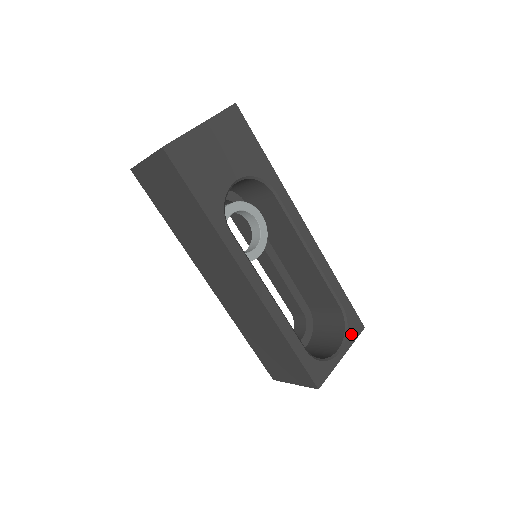
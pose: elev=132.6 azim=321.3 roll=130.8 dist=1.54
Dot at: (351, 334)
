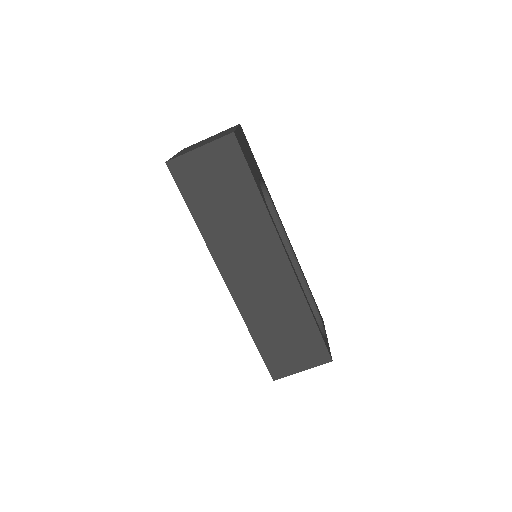
Dot at: occluded
